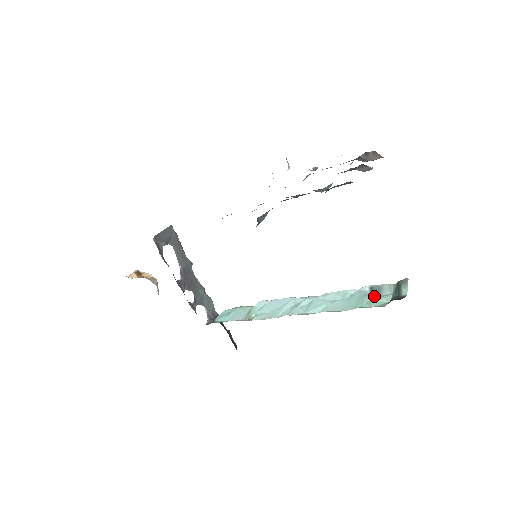
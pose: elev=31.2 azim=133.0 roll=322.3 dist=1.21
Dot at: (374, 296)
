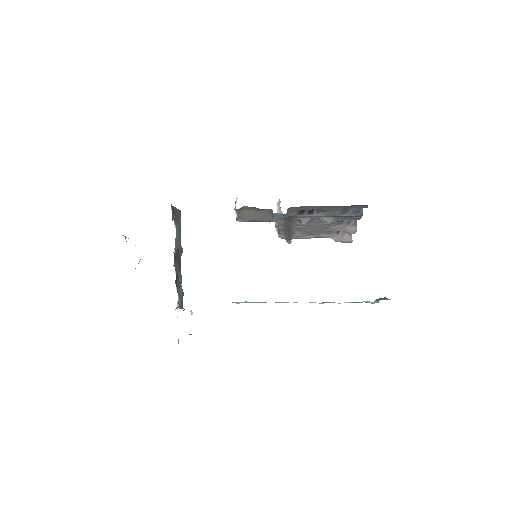
Dot at: (360, 302)
